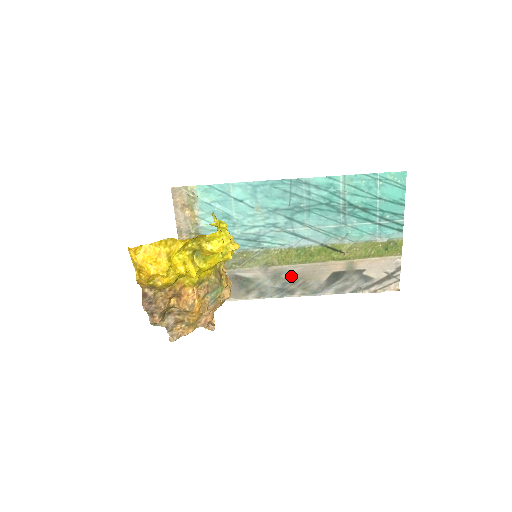
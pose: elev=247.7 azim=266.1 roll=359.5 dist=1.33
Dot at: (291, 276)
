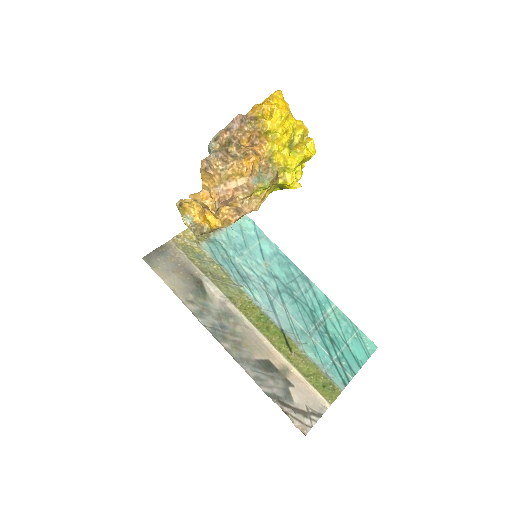
Dot at: (237, 327)
